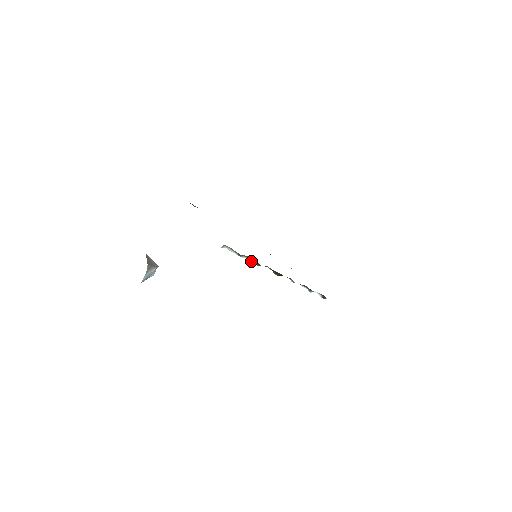
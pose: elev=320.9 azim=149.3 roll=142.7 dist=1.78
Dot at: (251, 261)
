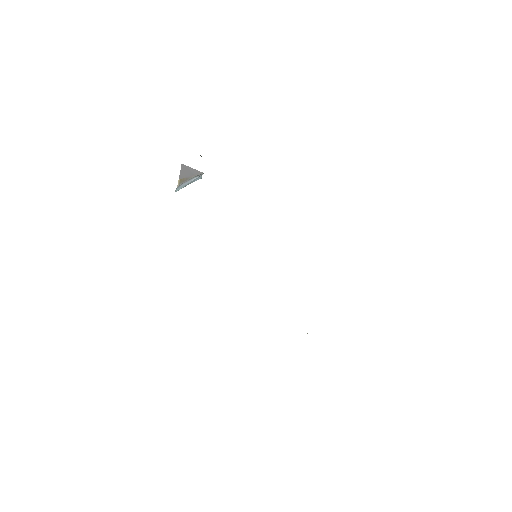
Dot at: occluded
